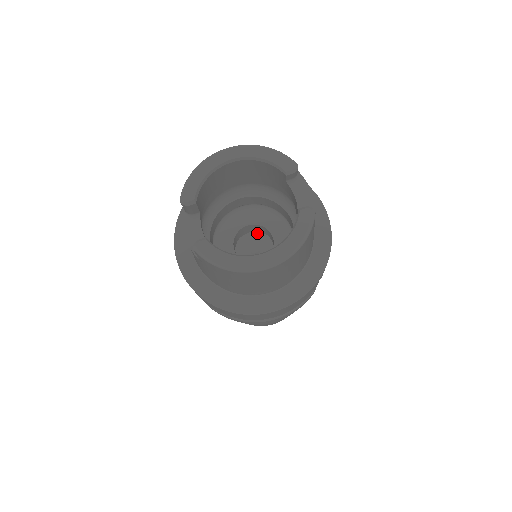
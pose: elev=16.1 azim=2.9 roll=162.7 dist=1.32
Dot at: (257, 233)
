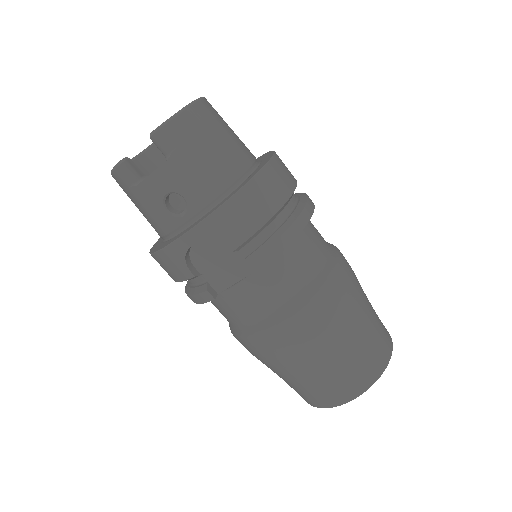
Dot at: occluded
